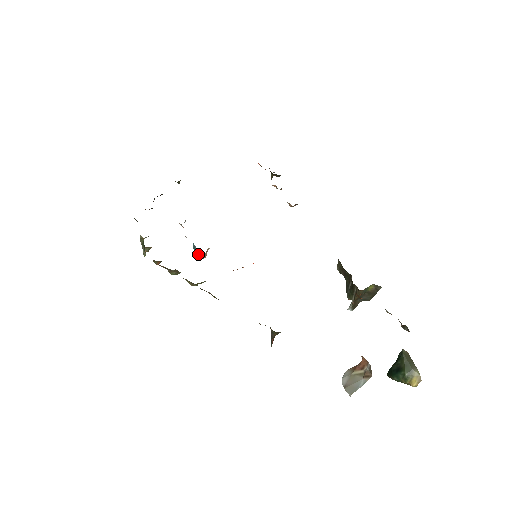
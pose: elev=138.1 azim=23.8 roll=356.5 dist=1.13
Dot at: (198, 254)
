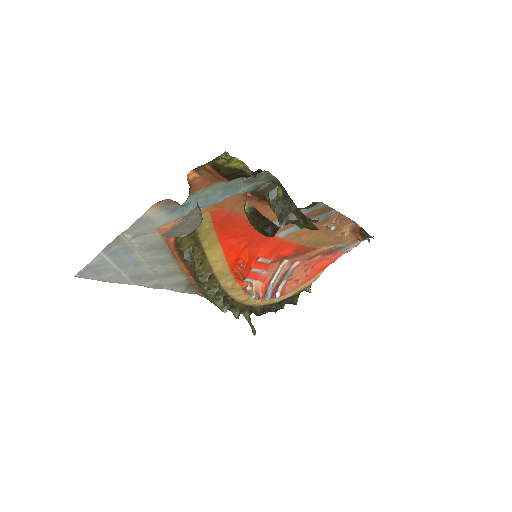
Dot at: (249, 293)
